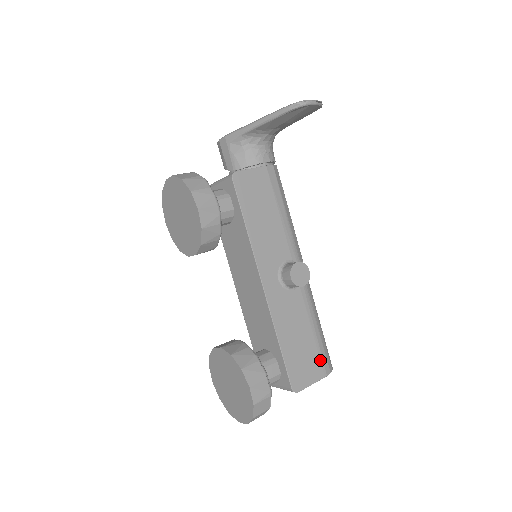
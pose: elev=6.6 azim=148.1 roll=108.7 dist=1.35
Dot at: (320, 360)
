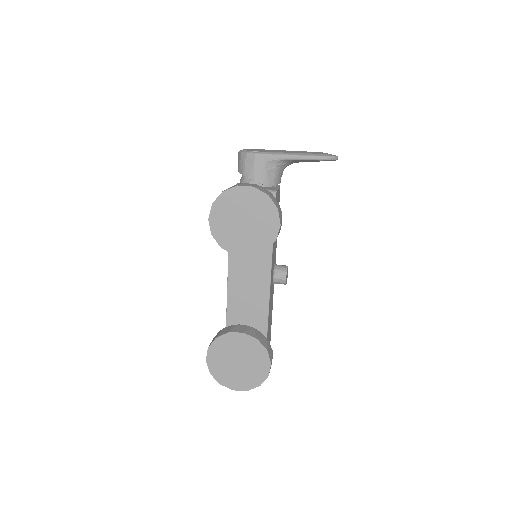
Dot at: occluded
